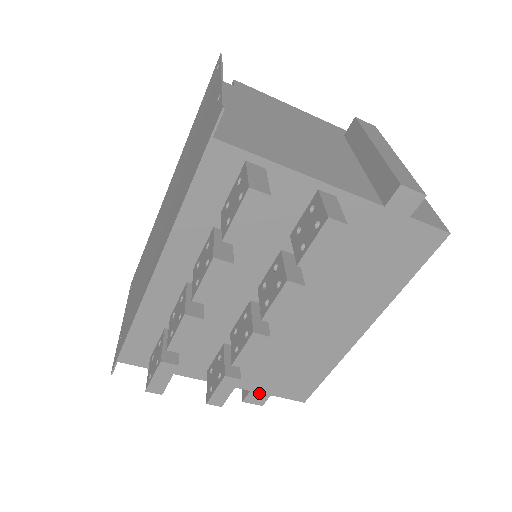
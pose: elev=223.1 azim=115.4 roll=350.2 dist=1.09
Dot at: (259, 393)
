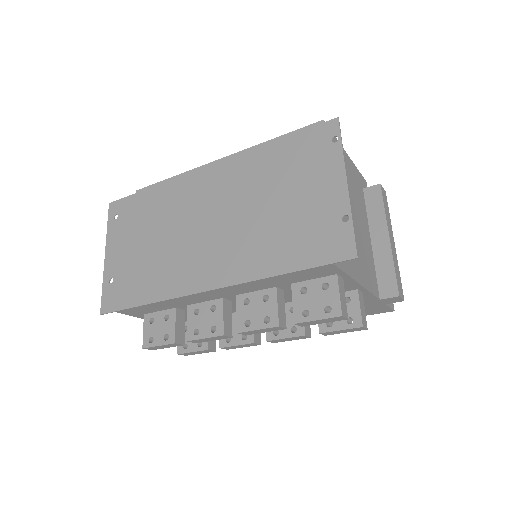
Dot at: occluded
